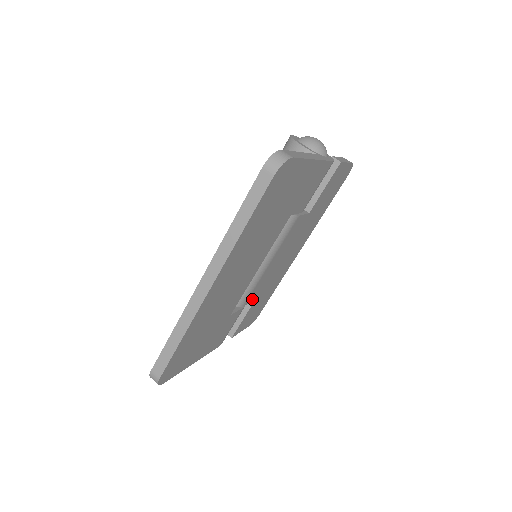
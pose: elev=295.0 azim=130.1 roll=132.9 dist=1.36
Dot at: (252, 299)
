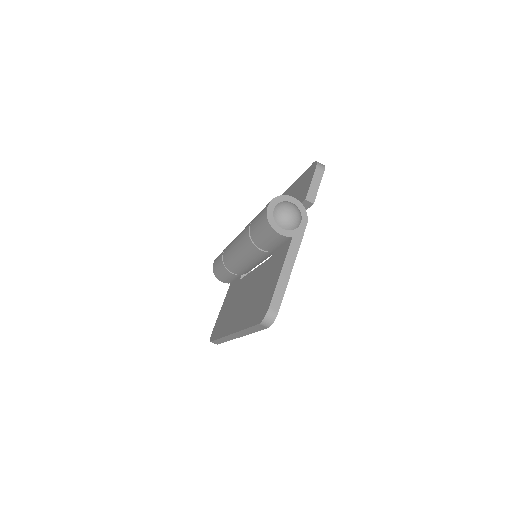
Dot at: occluded
